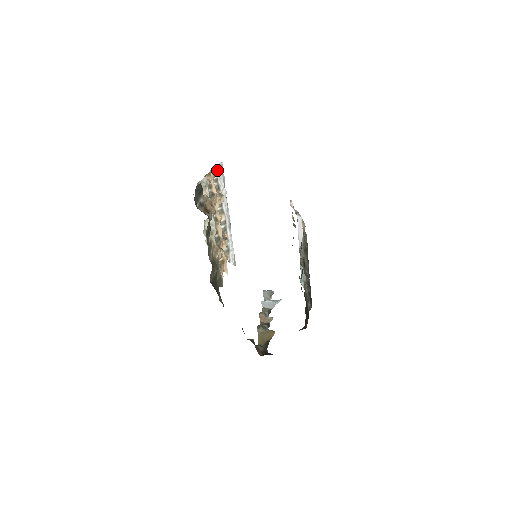
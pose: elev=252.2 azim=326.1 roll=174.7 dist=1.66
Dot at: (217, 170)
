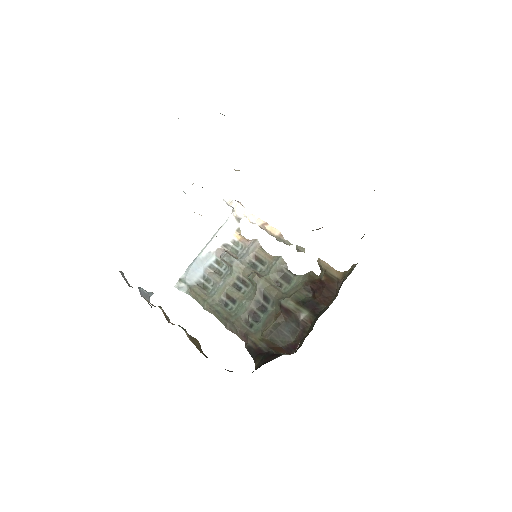
Dot at: occluded
